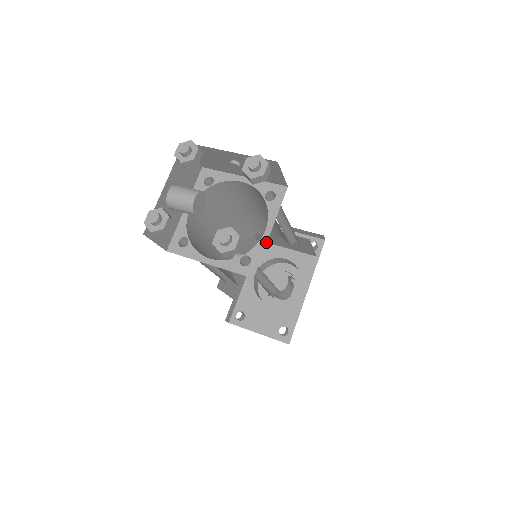
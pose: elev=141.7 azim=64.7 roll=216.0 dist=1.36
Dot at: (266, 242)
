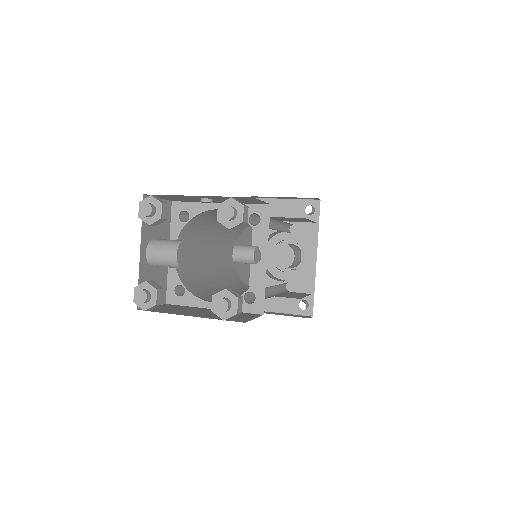
Dot at: (265, 273)
